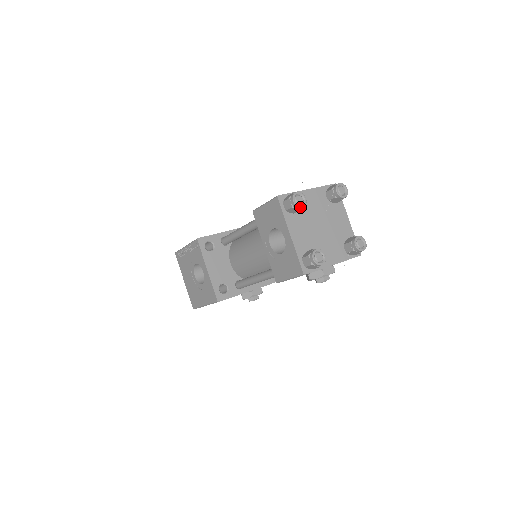
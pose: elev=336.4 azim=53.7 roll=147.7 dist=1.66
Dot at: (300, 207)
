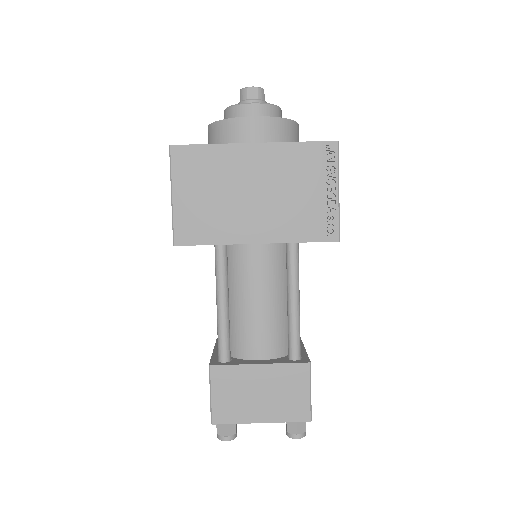
Dot at: occluded
